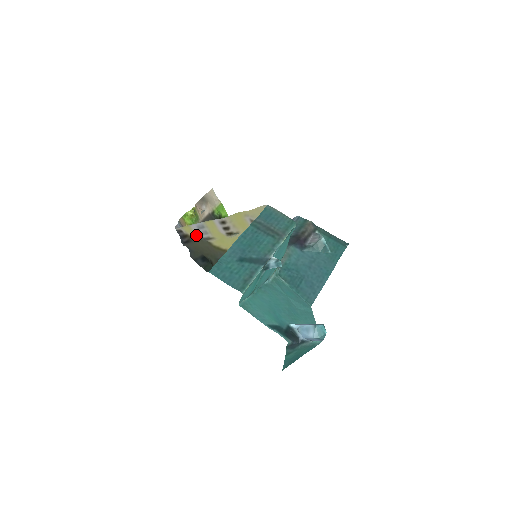
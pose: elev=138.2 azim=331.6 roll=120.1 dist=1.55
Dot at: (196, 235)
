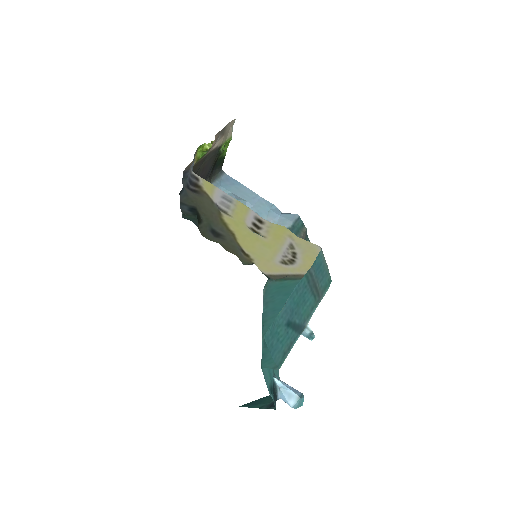
Dot at: (212, 197)
